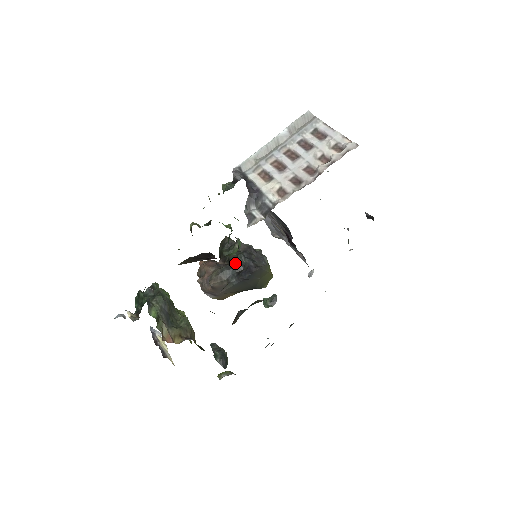
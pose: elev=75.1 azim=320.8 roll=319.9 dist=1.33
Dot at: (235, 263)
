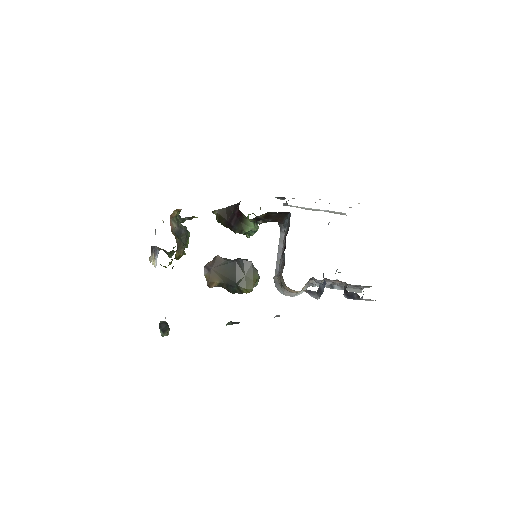
Dot at: occluded
